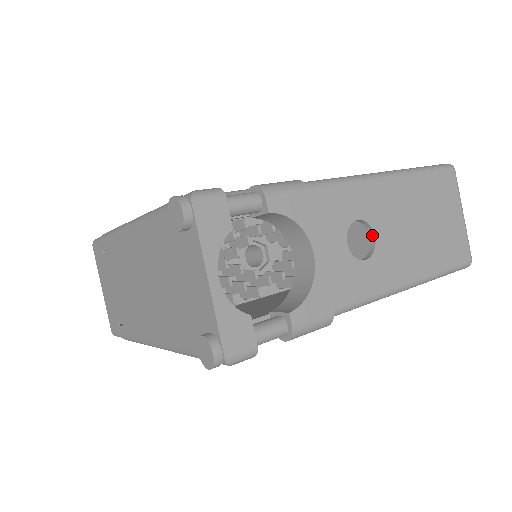
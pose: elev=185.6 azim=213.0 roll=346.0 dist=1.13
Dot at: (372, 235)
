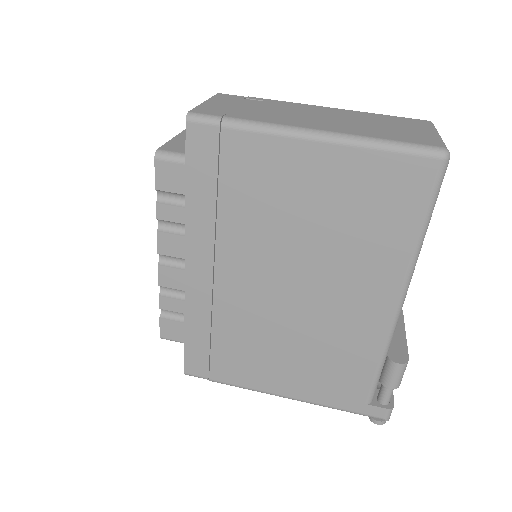
Dot at: occluded
